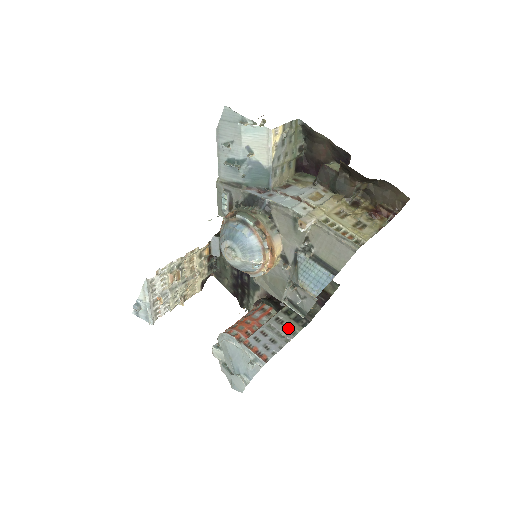
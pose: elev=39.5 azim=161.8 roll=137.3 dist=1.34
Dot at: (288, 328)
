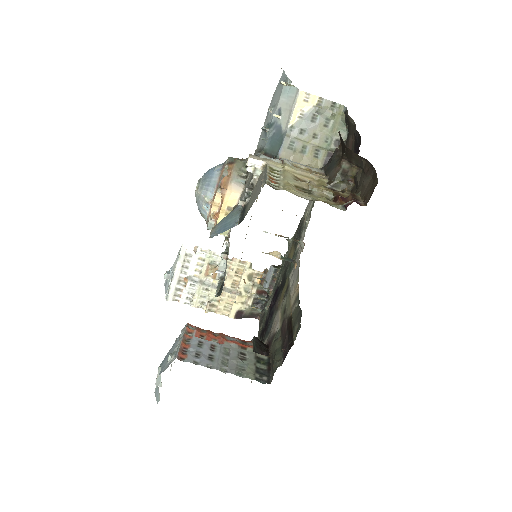
Dot at: (241, 366)
